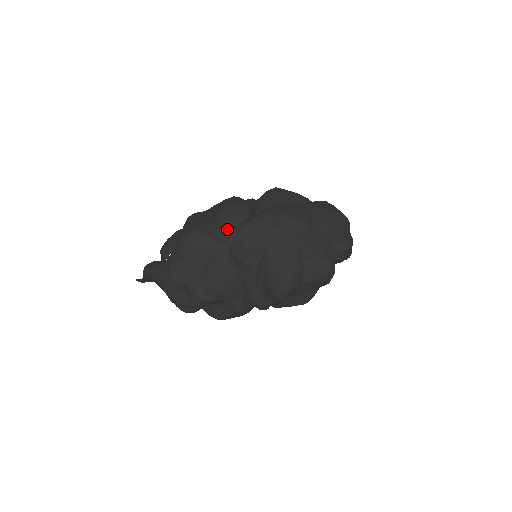
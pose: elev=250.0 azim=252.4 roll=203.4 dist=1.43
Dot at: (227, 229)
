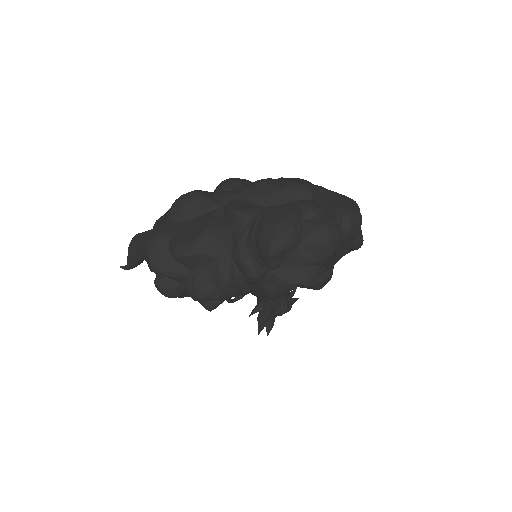
Dot at: (226, 192)
